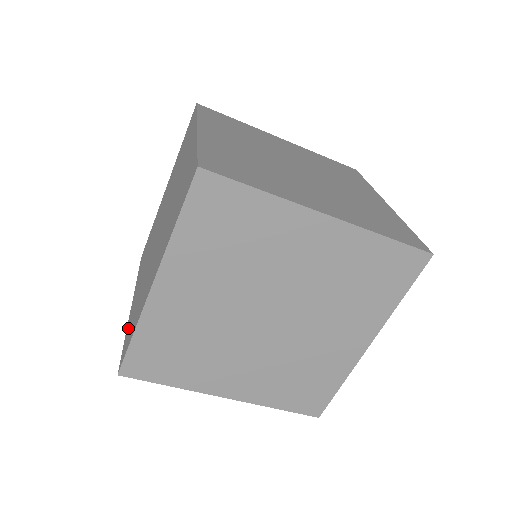
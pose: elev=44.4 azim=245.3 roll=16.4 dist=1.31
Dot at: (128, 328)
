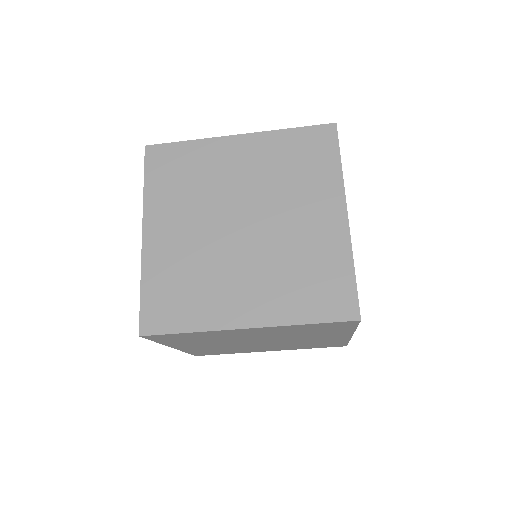
Dot at: occluded
